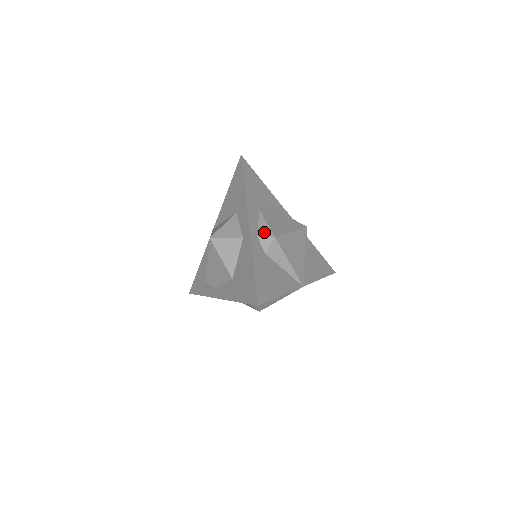
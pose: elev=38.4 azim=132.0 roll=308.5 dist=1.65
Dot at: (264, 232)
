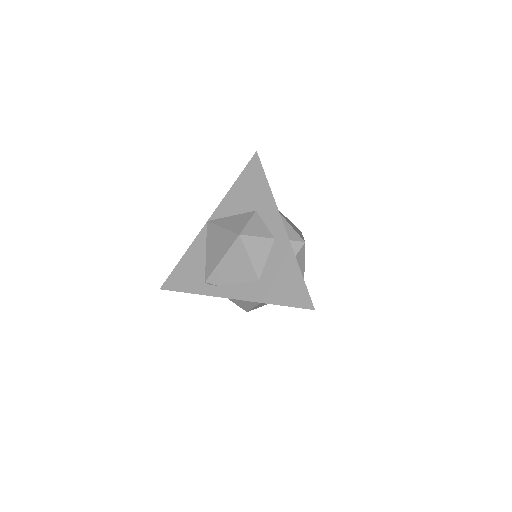
Dot at: (293, 235)
